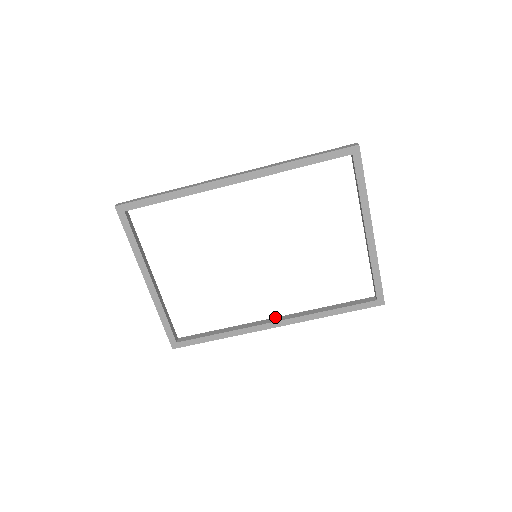
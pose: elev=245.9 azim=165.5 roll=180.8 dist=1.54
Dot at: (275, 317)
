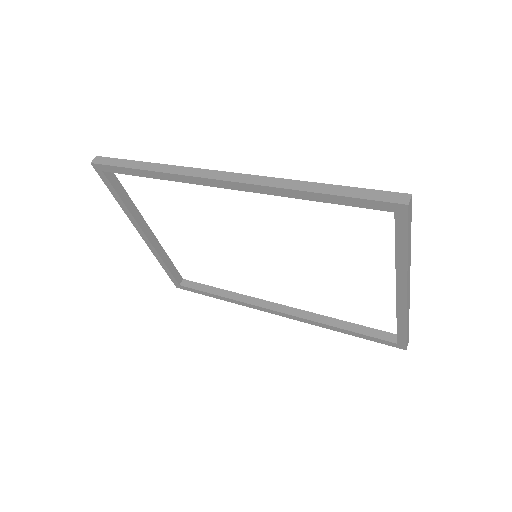
Dot at: (280, 304)
